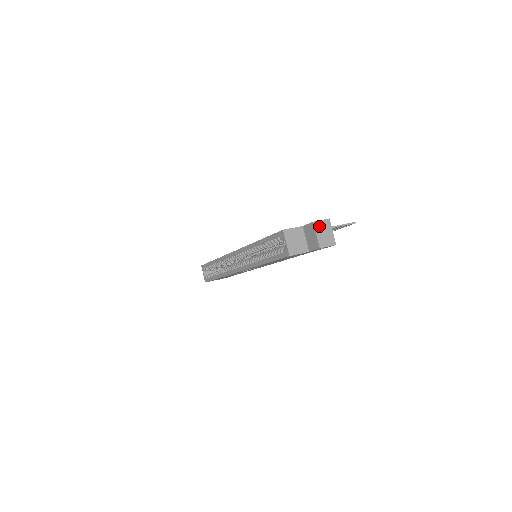
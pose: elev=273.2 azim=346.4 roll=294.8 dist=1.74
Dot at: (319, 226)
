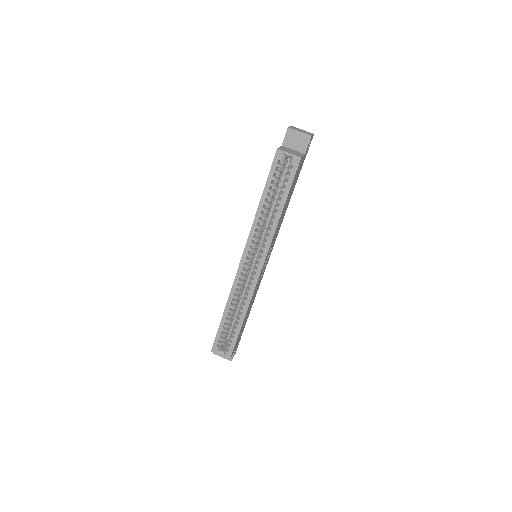
Dot at: (293, 129)
